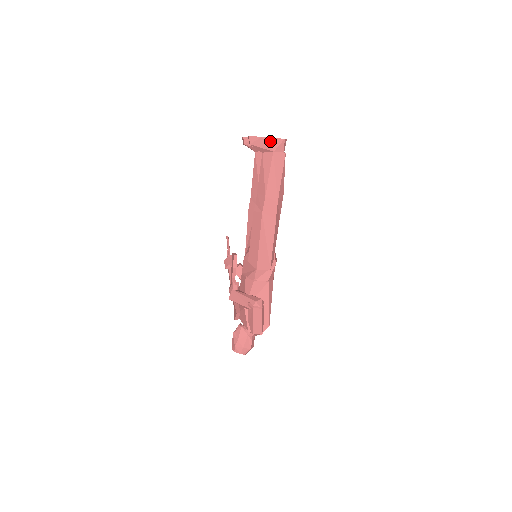
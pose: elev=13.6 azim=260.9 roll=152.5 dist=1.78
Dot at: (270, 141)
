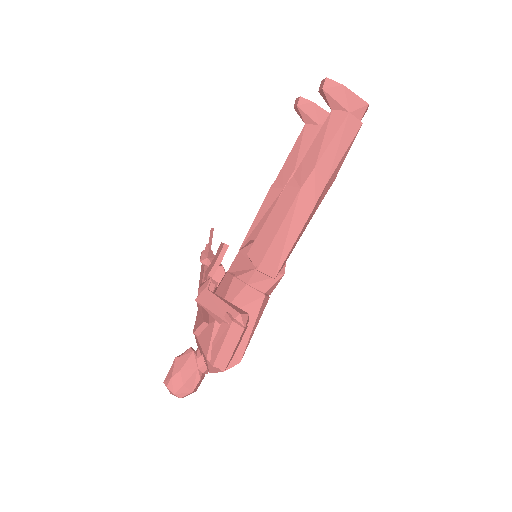
Dot at: (351, 96)
